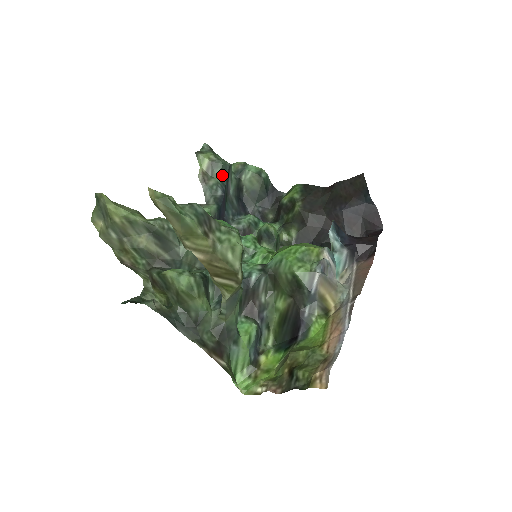
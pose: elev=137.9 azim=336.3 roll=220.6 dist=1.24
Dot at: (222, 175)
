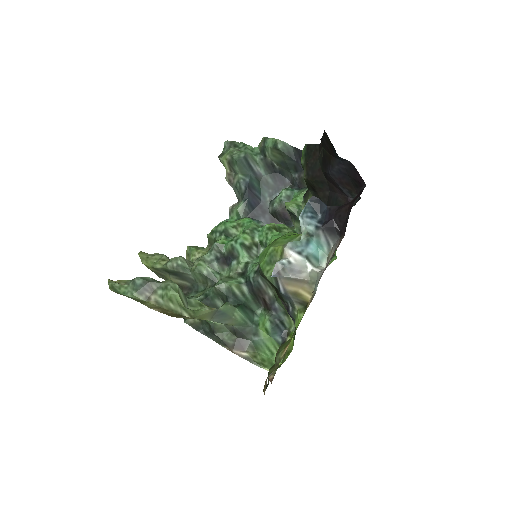
Dot at: (242, 168)
